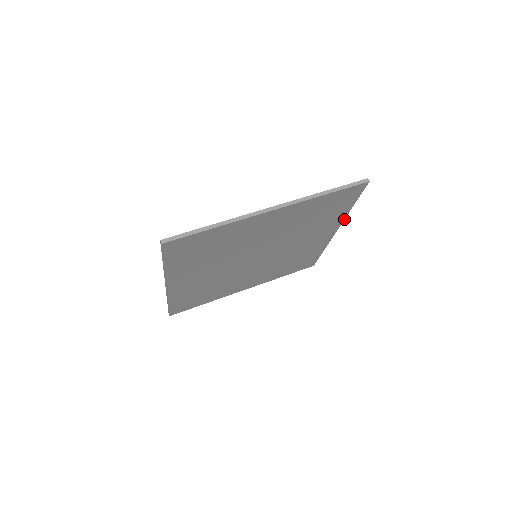
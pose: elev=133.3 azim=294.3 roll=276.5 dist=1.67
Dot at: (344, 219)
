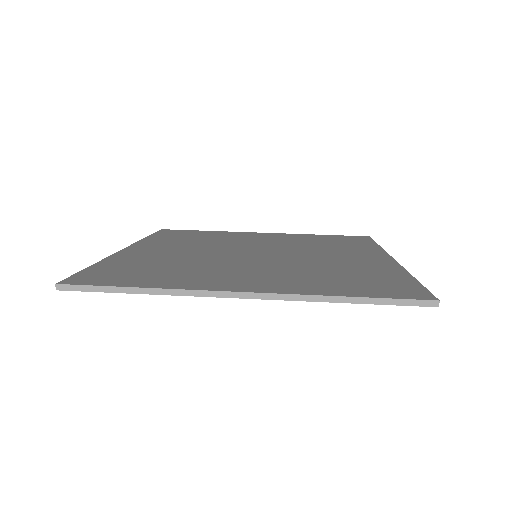
Dot at: occluded
